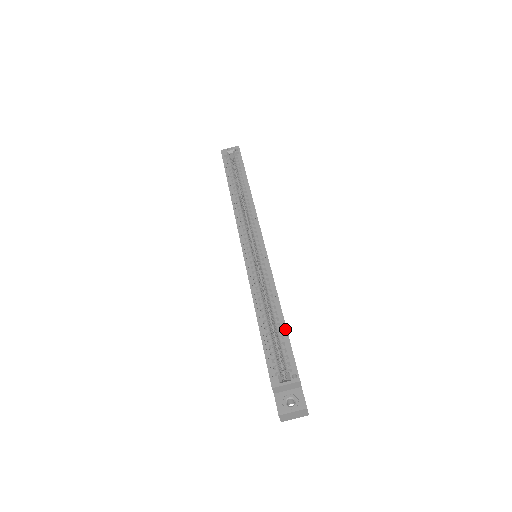
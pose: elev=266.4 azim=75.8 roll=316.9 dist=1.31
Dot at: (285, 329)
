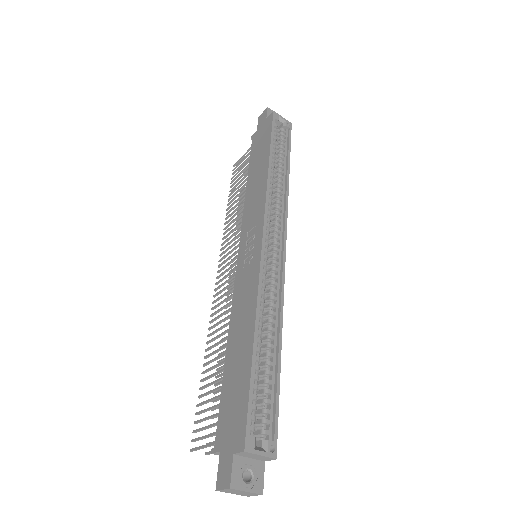
Dot at: (279, 379)
